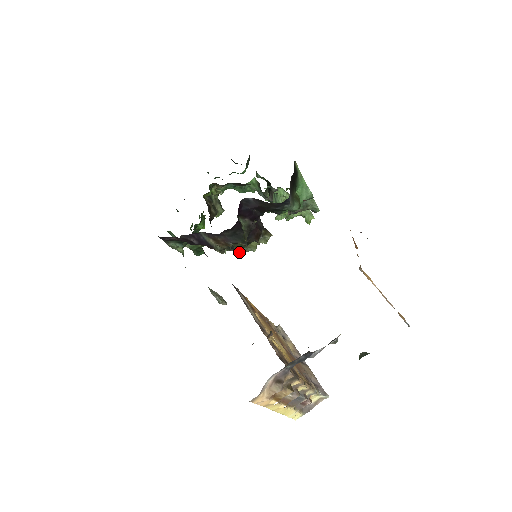
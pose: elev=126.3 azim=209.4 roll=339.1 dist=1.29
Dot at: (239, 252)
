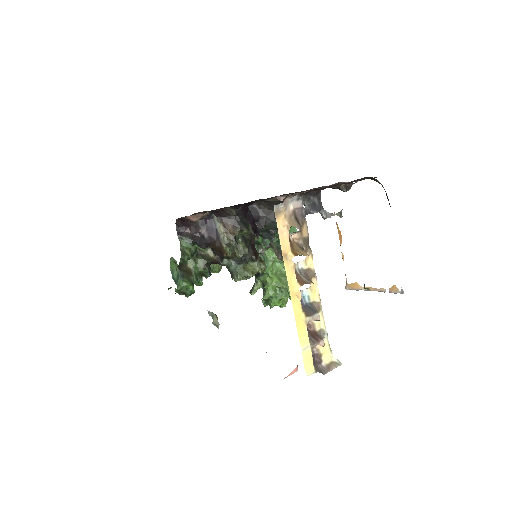
Dot at: (238, 271)
